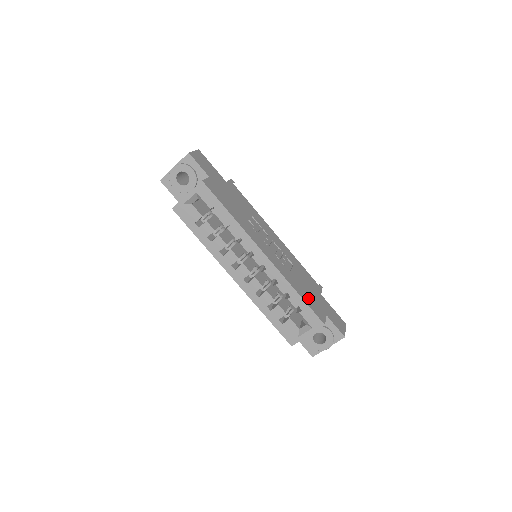
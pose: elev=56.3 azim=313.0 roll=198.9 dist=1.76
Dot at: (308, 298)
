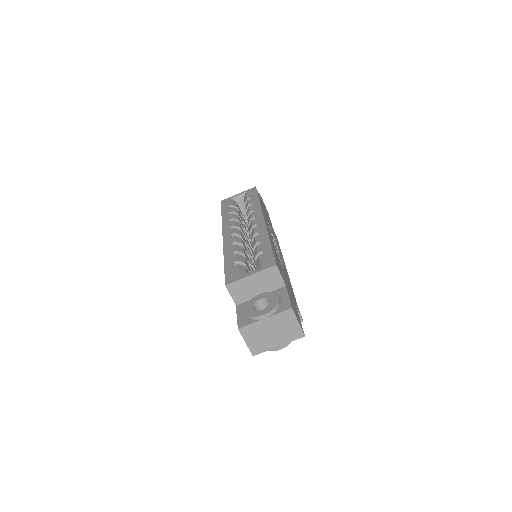
Dot at: (277, 260)
